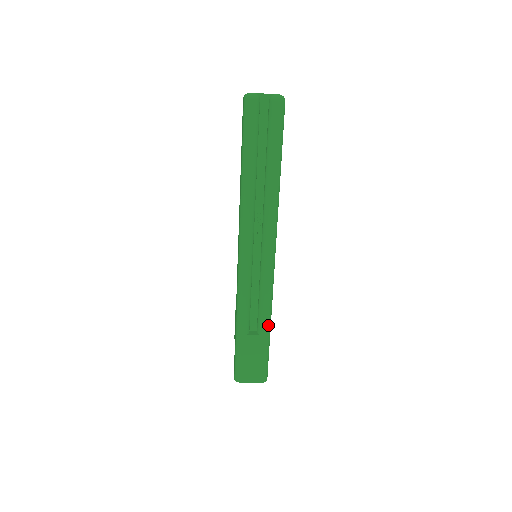
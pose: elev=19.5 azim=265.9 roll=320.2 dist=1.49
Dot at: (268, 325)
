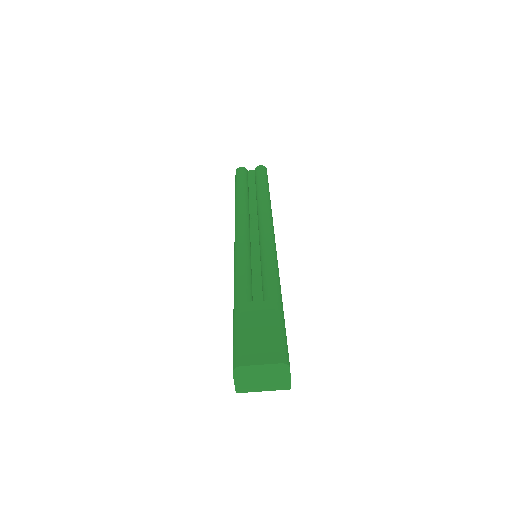
Dot at: (277, 290)
